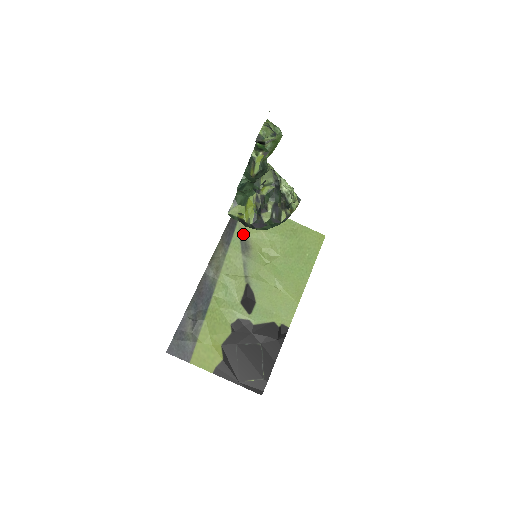
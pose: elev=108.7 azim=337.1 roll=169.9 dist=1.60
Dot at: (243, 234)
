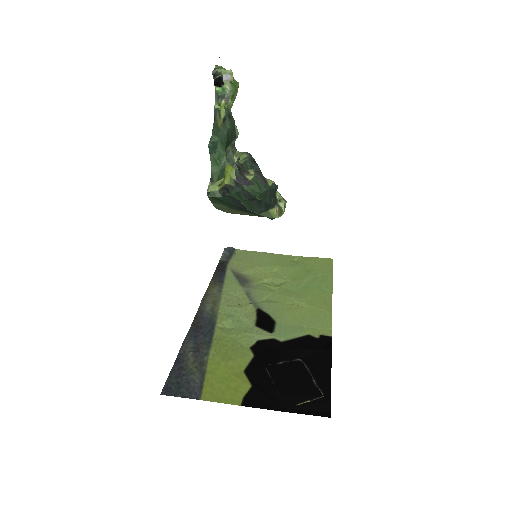
Dot at: (237, 272)
